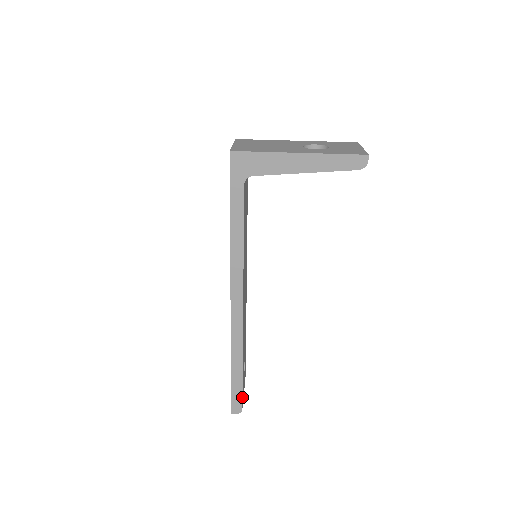
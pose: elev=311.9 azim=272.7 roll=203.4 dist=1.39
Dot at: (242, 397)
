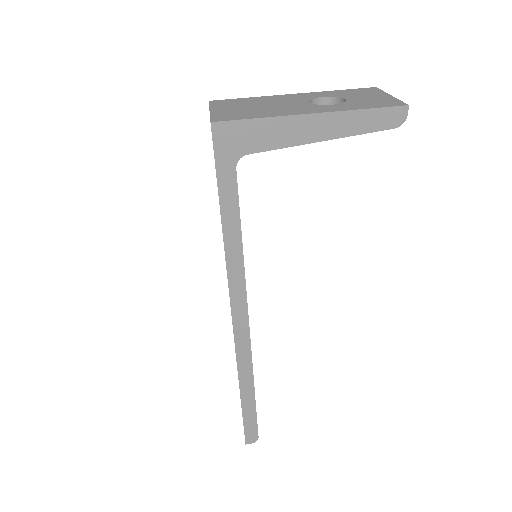
Dot at: (257, 425)
